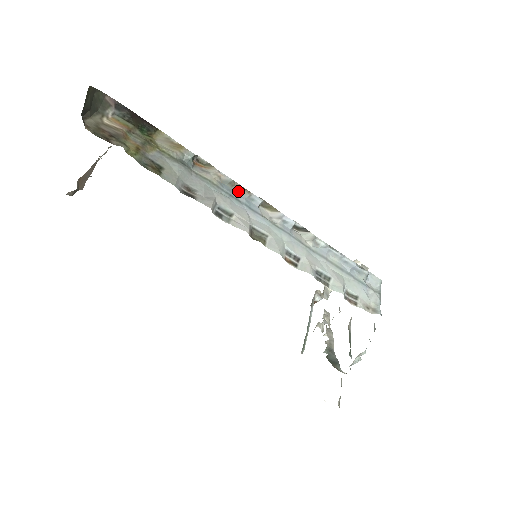
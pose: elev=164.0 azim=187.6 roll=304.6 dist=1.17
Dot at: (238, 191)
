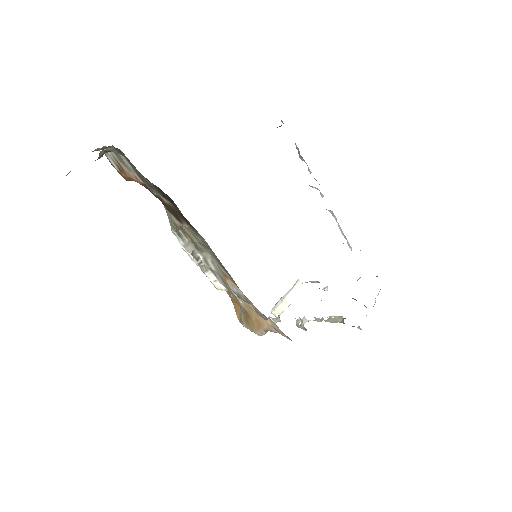
Dot at: (302, 159)
